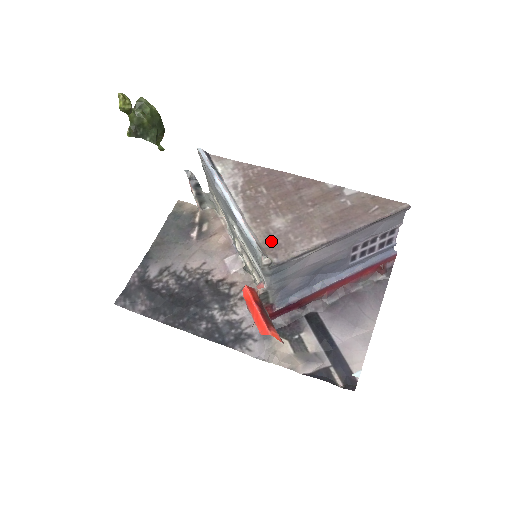
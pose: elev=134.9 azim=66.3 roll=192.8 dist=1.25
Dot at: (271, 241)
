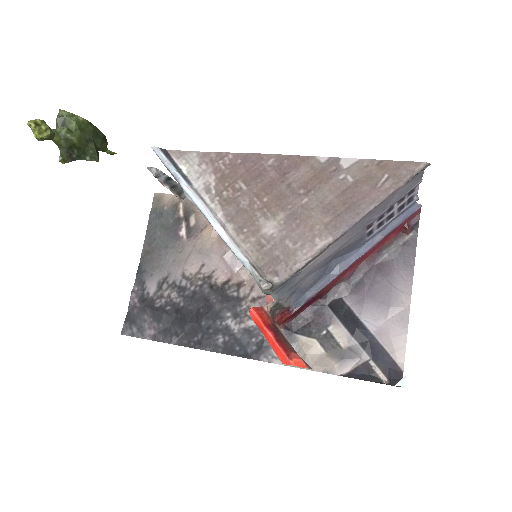
Dot at: (266, 255)
